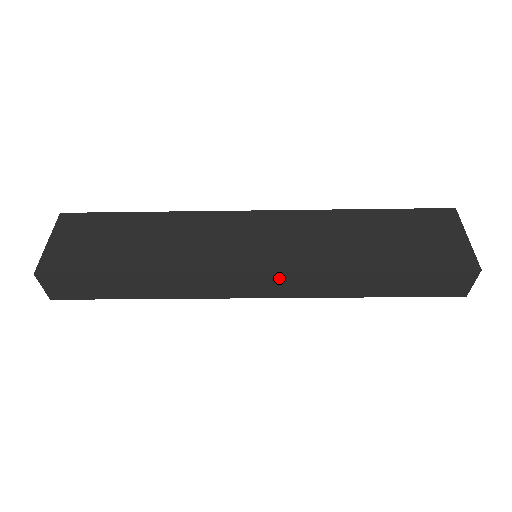
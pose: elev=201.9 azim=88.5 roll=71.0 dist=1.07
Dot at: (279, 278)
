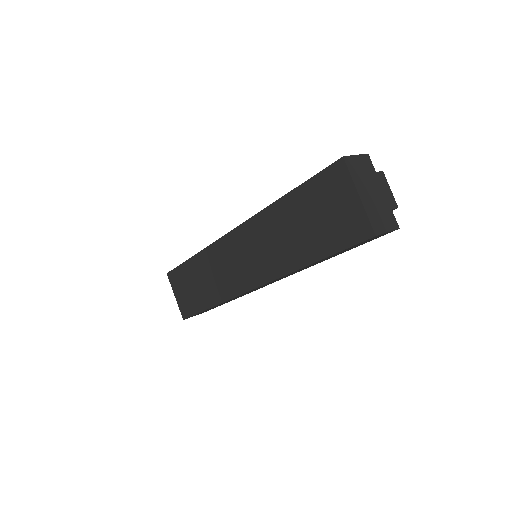
Dot at: (268, 283)
